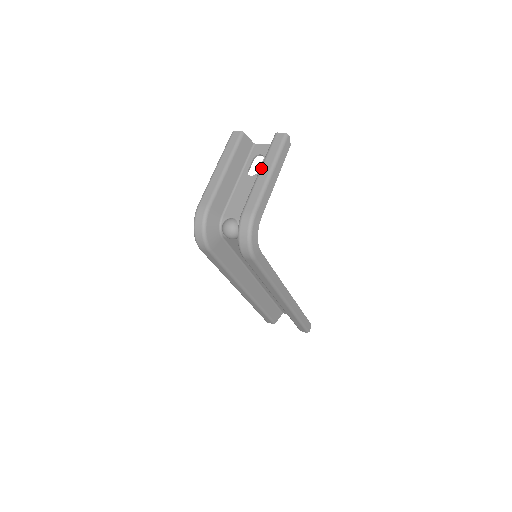
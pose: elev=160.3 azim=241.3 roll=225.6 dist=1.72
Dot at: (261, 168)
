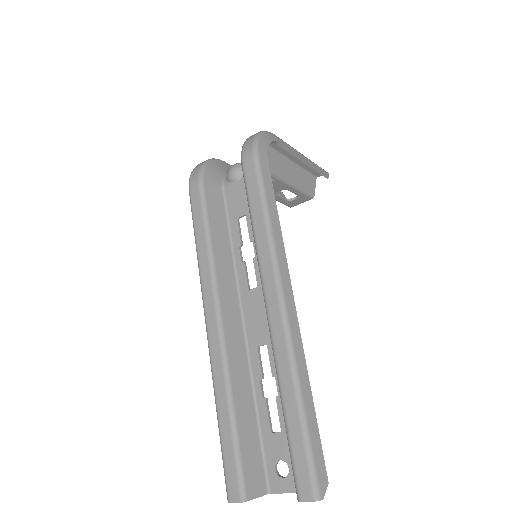
Dot at: (292, 160)
